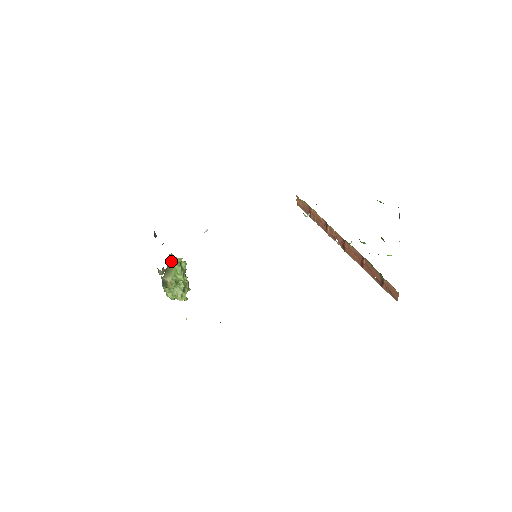
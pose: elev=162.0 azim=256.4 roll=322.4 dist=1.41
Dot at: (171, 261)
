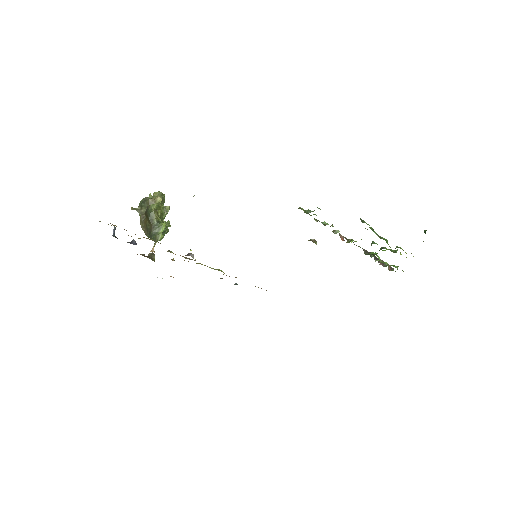
Dot at: (151, 238)
